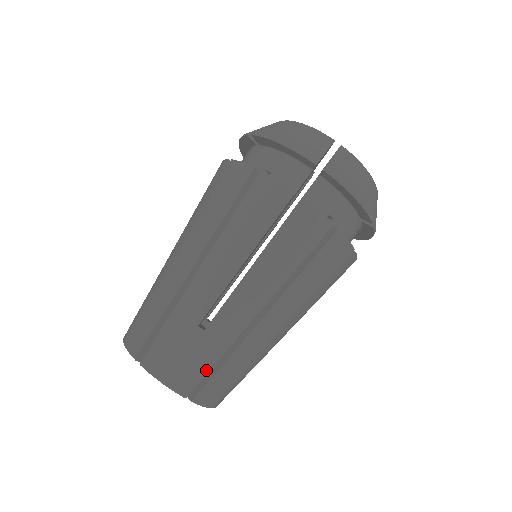
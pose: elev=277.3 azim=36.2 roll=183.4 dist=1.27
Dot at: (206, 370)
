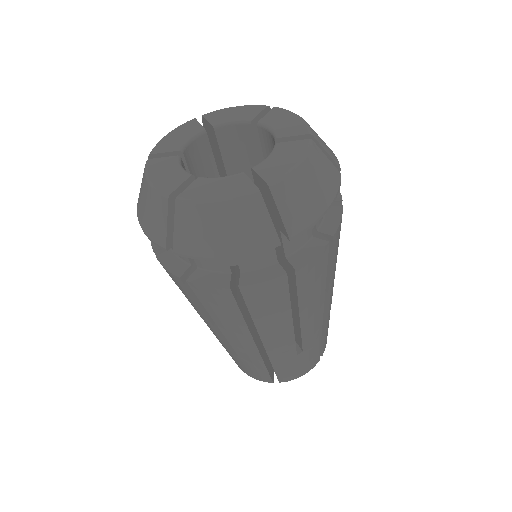
Dot at: (266, 372)
